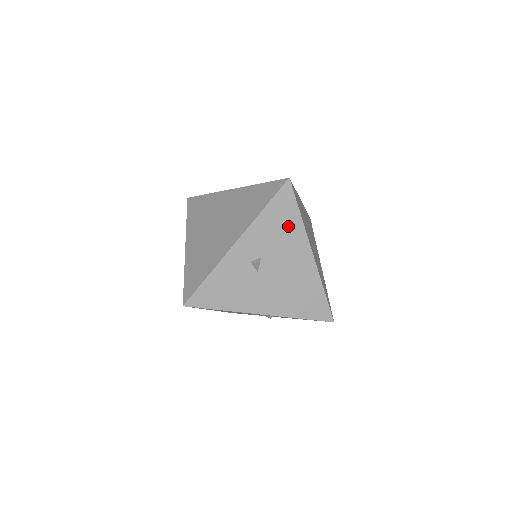
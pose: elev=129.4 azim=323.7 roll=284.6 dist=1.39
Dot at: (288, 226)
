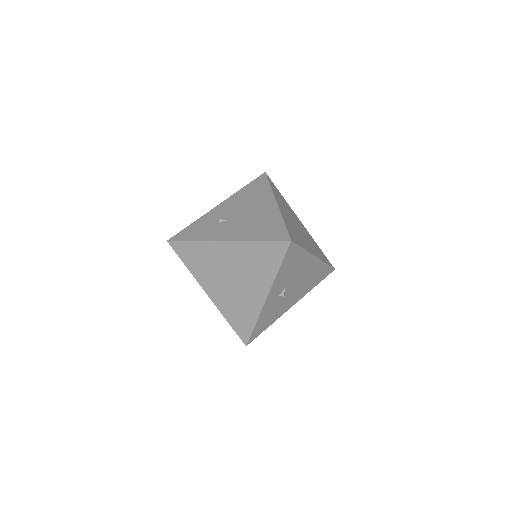
Dot at: (297, 261)
